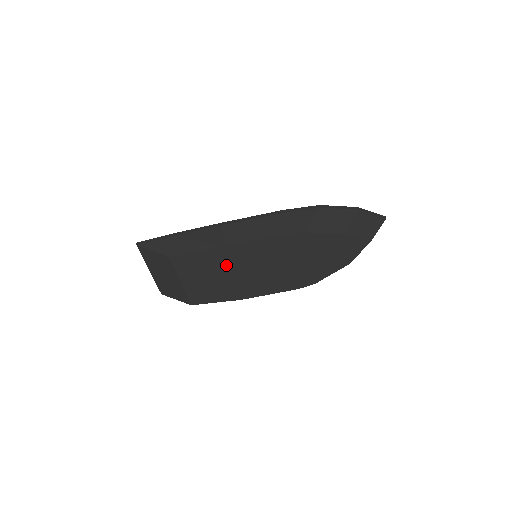
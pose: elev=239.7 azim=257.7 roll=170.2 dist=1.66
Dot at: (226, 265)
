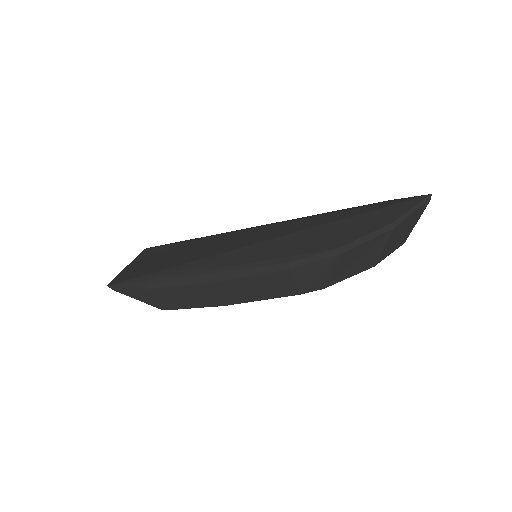
Dot at: occluded
